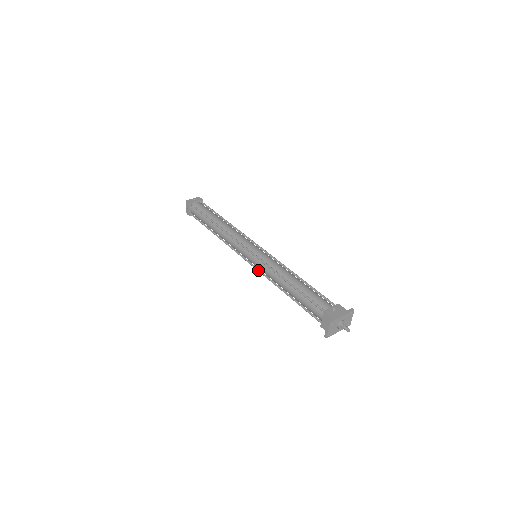
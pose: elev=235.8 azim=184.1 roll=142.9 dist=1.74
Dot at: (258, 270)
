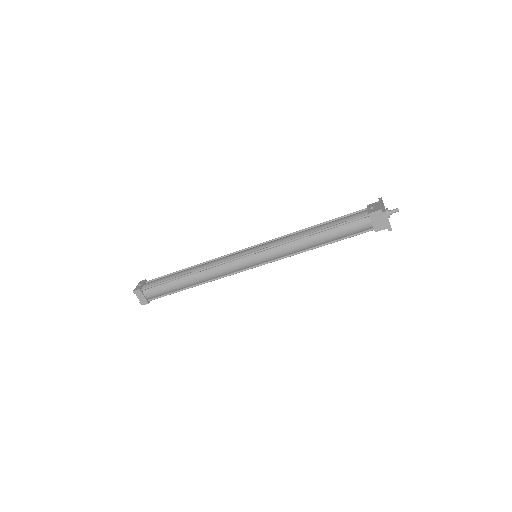
Dot at: (272, 261)
